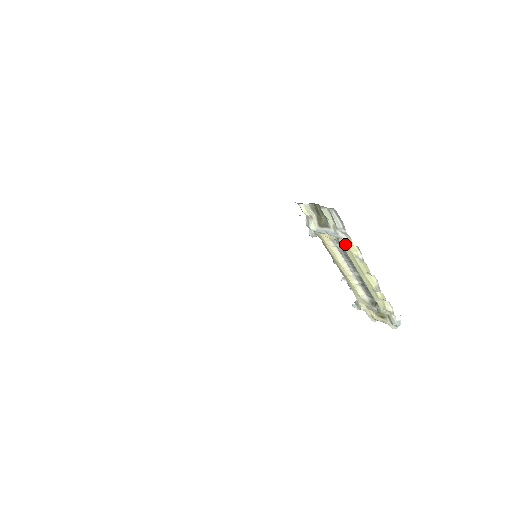
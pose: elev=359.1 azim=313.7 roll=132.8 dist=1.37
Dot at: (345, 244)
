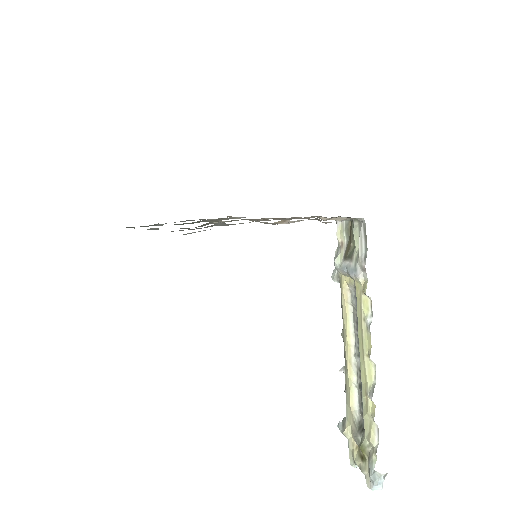
Dot at: (359, 292)
